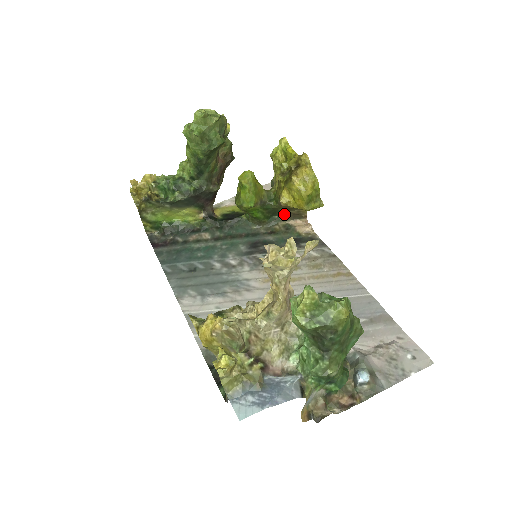
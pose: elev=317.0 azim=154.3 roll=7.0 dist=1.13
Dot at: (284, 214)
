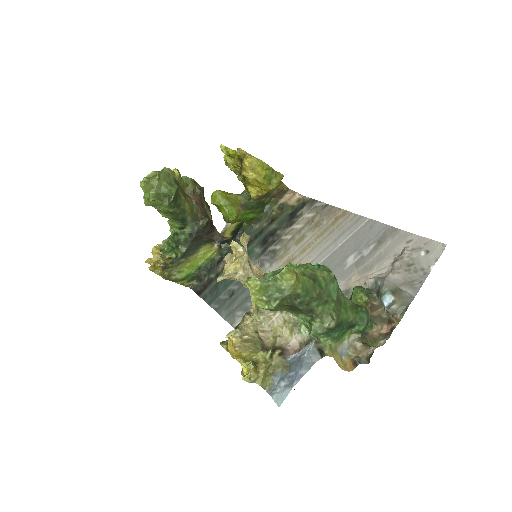
Dot at: (272, 199)
